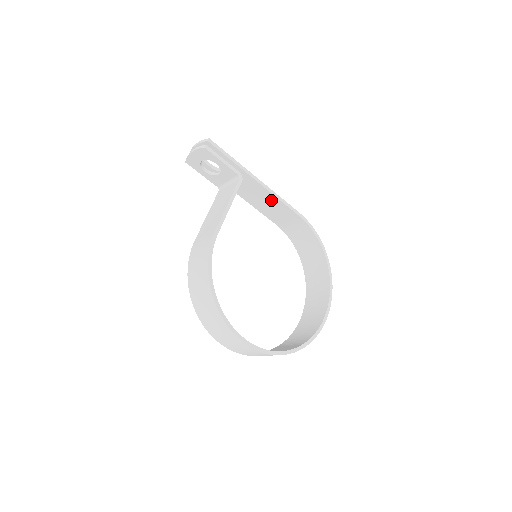
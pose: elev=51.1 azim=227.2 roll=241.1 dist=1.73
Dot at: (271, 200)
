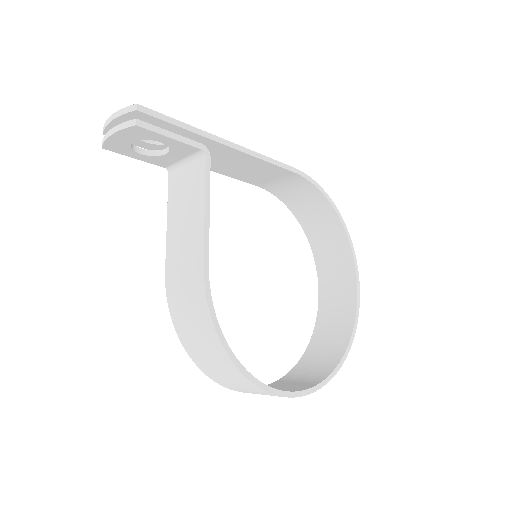
Dot at: (252, 163)
